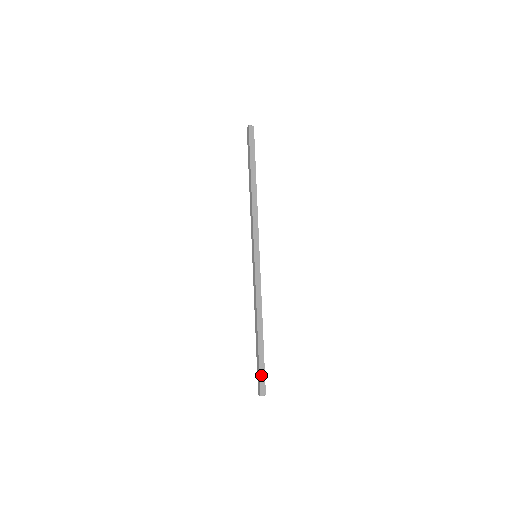
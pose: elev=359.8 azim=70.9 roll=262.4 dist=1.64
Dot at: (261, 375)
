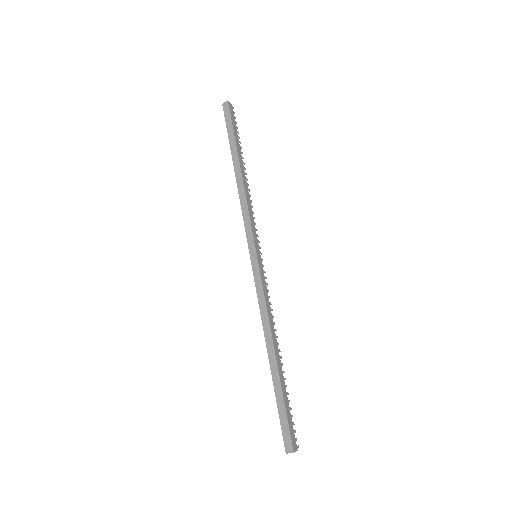
Dot at: (282, 421)
